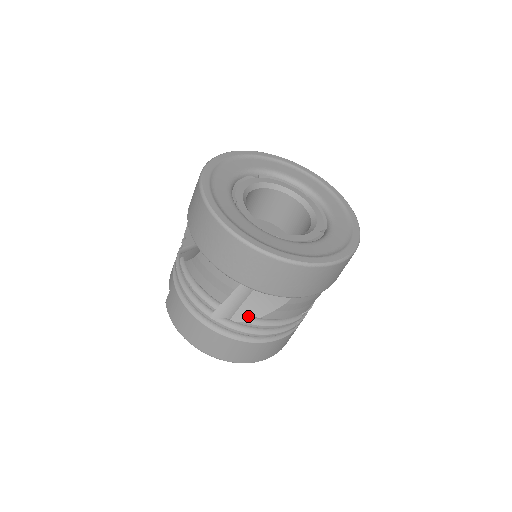
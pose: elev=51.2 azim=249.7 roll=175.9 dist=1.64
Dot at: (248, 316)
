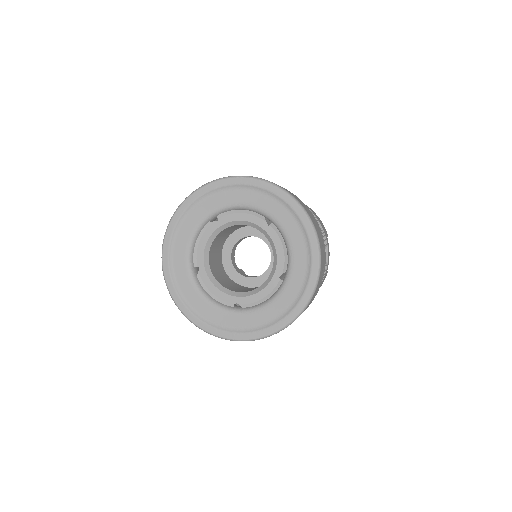
Dot at: occluded
